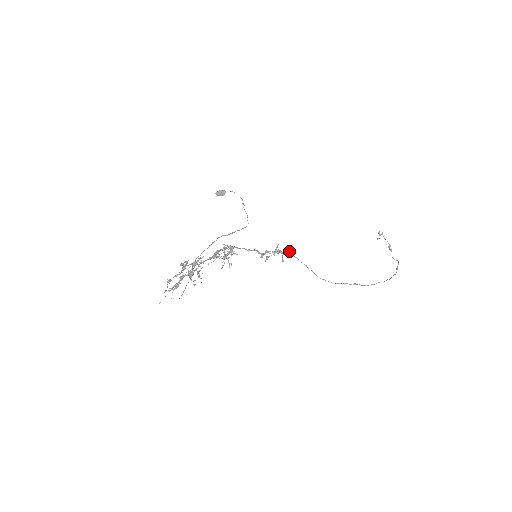
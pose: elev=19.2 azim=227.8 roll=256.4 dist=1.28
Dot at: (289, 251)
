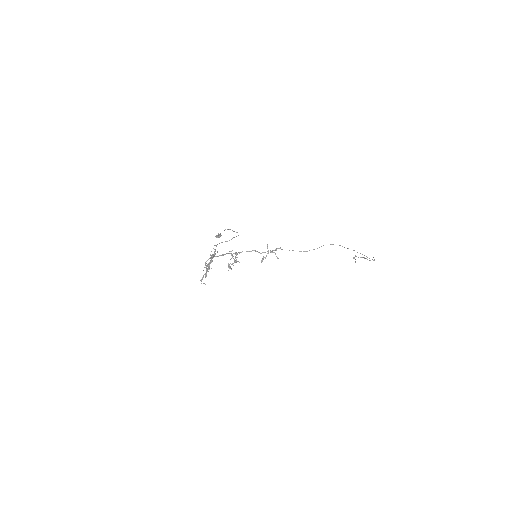
Dot at: (277, 248)
